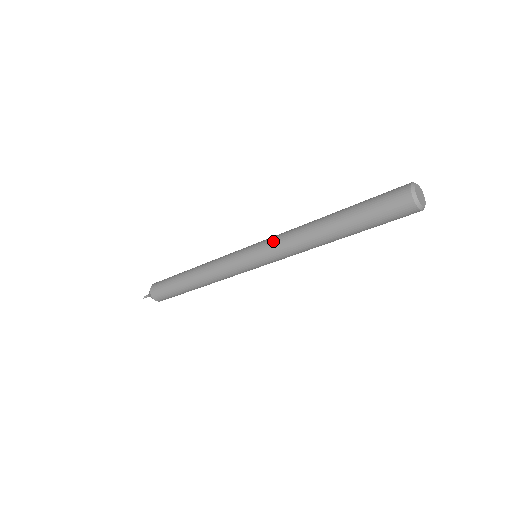
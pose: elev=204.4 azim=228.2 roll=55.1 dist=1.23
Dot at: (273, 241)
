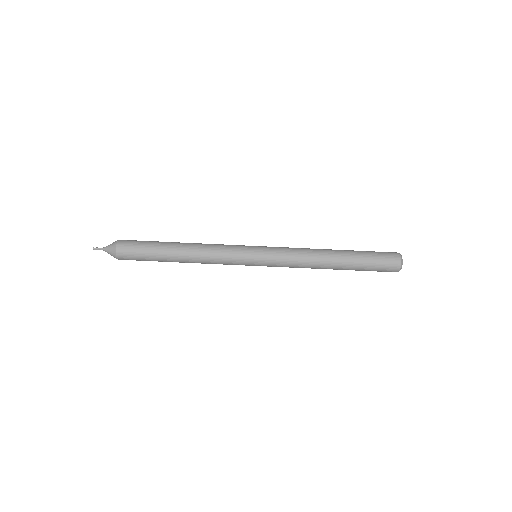
Dot at: (284, 247)
